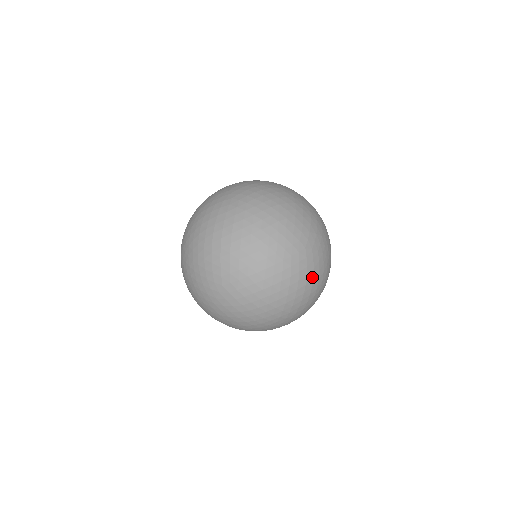
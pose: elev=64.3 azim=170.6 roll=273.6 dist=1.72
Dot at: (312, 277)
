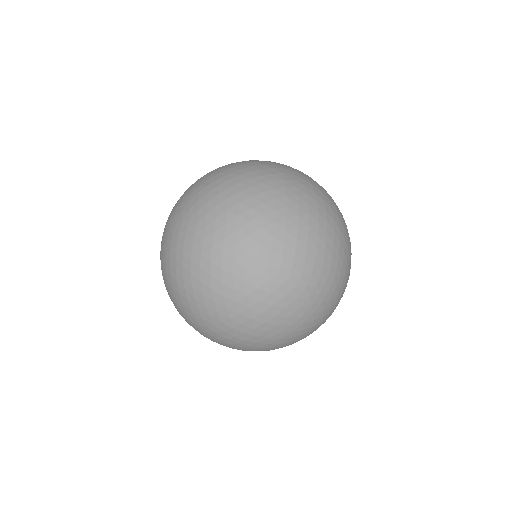
Dot at: (323, 191)
